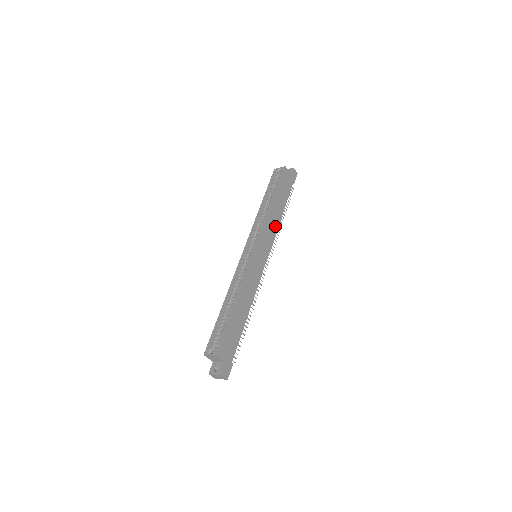
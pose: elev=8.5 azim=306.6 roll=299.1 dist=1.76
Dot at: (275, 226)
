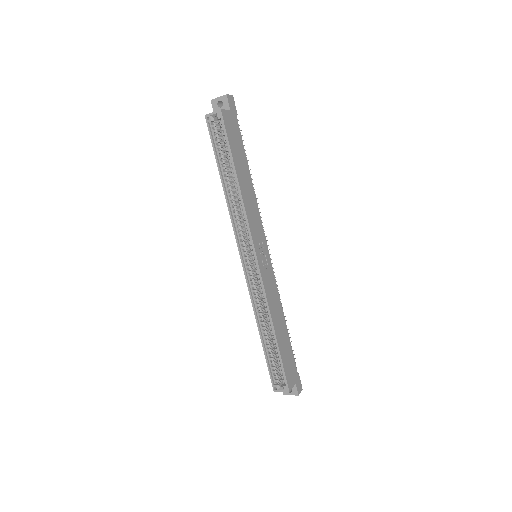
Dot at: (254, 203)
